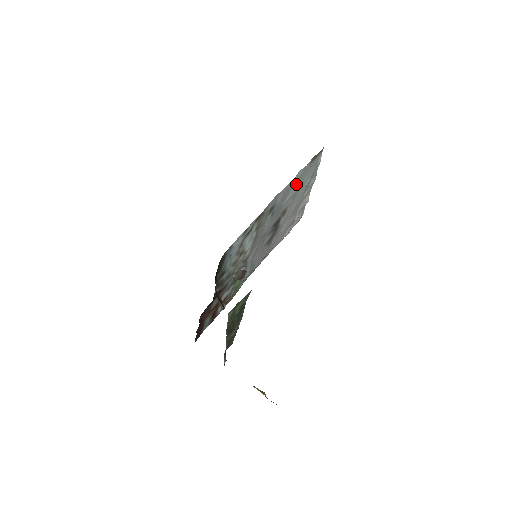
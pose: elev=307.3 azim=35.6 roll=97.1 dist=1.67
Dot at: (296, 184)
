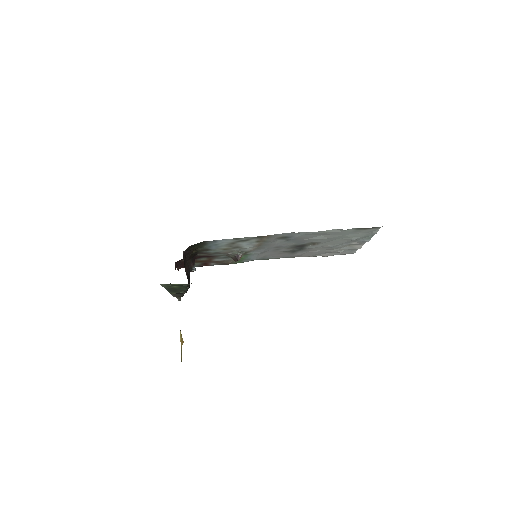
Dot at: (330, 234)
